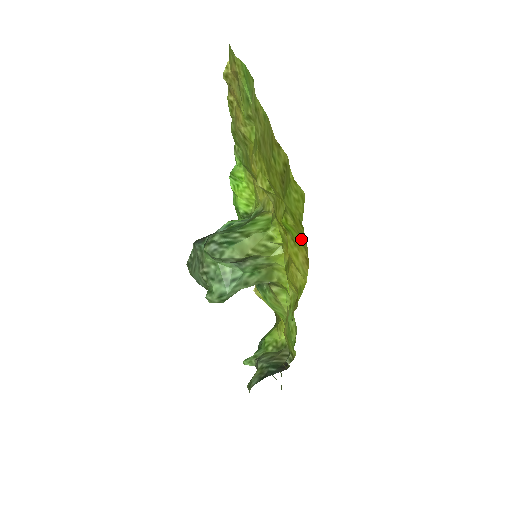
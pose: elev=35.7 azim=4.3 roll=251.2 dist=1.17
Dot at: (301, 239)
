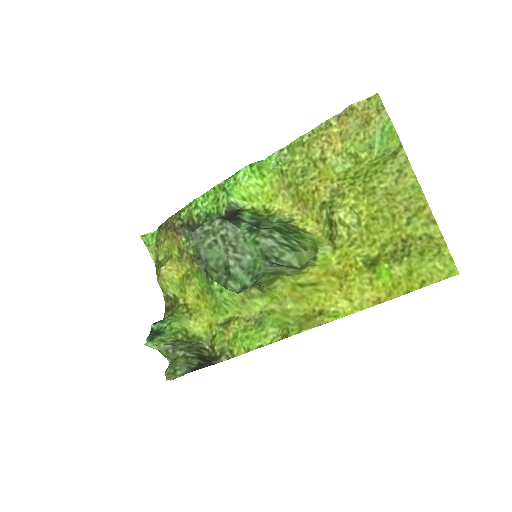
Dot at: (395, 287)
